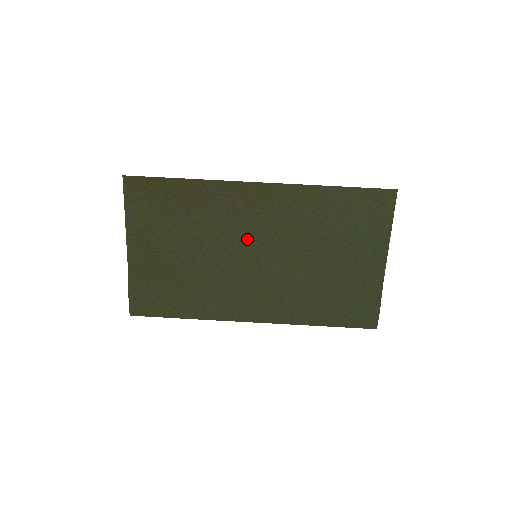
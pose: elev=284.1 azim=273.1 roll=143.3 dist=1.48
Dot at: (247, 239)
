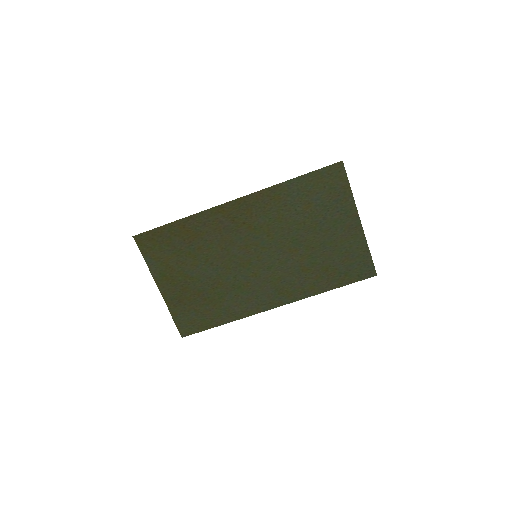
Dot at: (244, 246)
